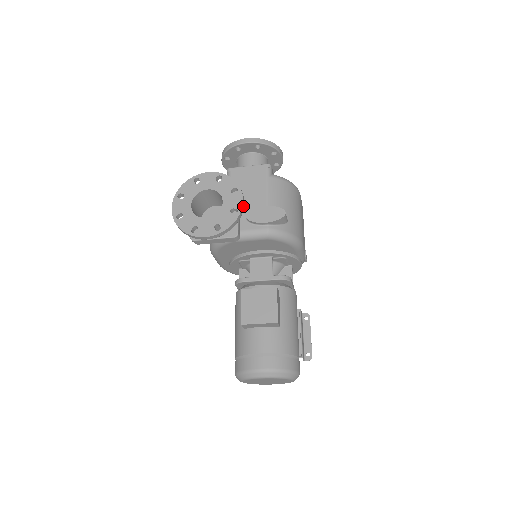
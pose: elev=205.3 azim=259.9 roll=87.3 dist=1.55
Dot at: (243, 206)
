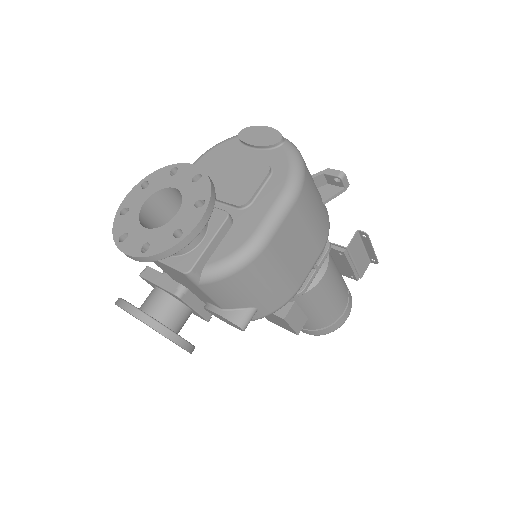
Dot at: (188, 346)
